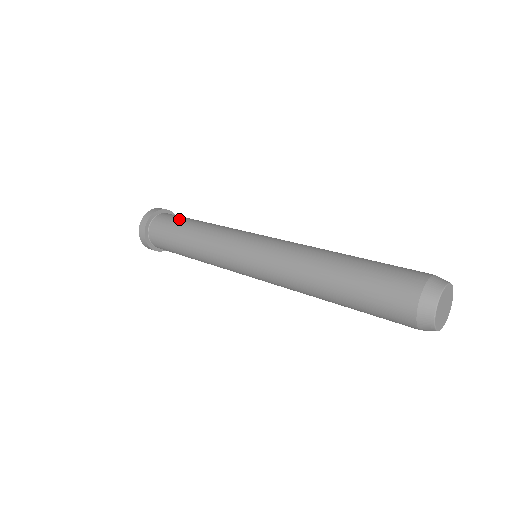
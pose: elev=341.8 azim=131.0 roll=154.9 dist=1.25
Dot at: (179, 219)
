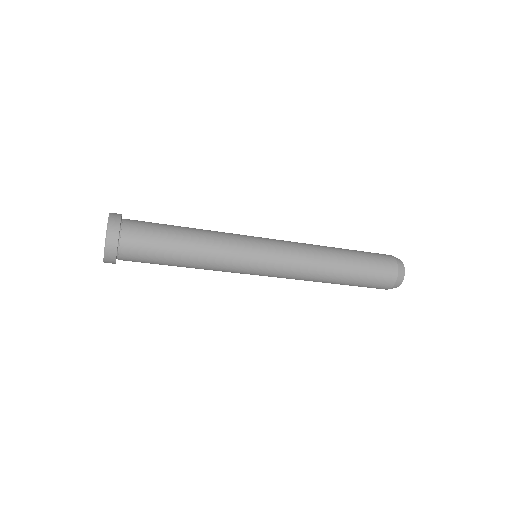
Dot at: occluded
